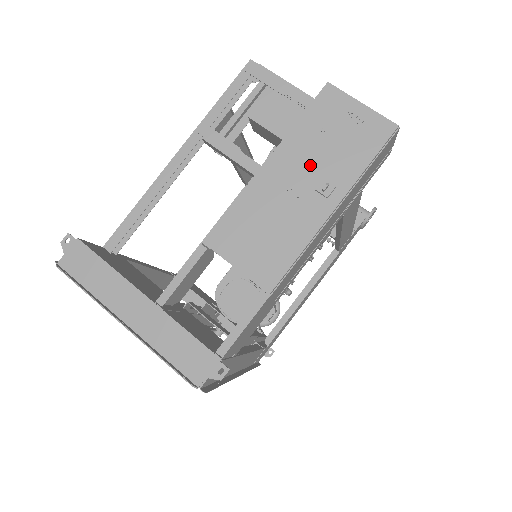
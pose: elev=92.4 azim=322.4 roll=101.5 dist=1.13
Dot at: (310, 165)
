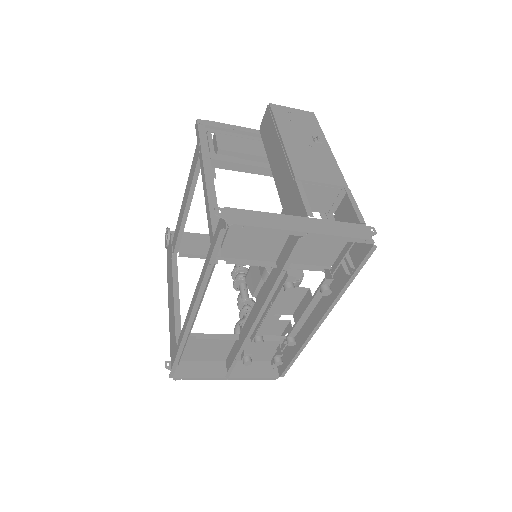
Dot at: (301, 134)
